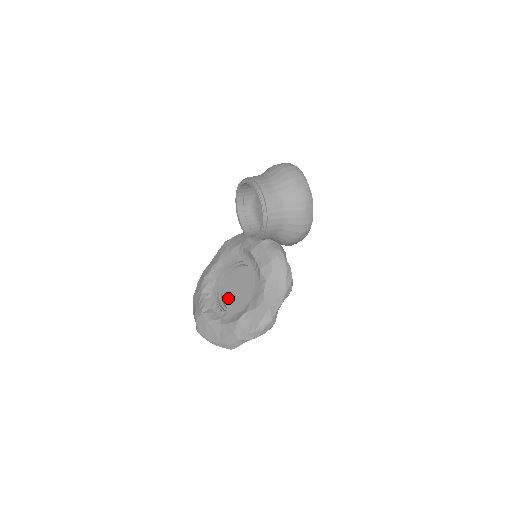
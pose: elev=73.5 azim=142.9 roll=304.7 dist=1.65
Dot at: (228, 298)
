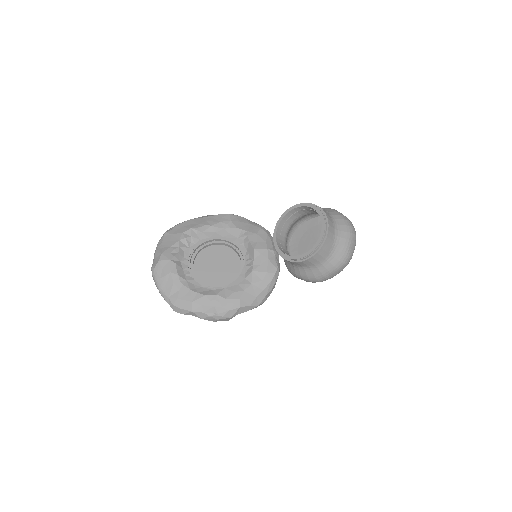
Dot at: (200, 264)
